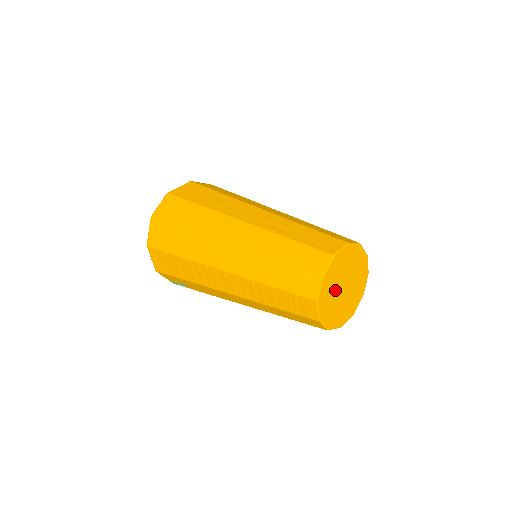
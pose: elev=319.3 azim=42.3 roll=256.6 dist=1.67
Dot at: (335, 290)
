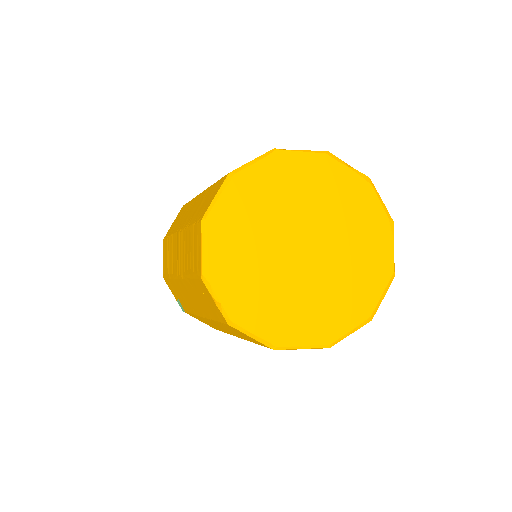
Dot at: (267, 235)
